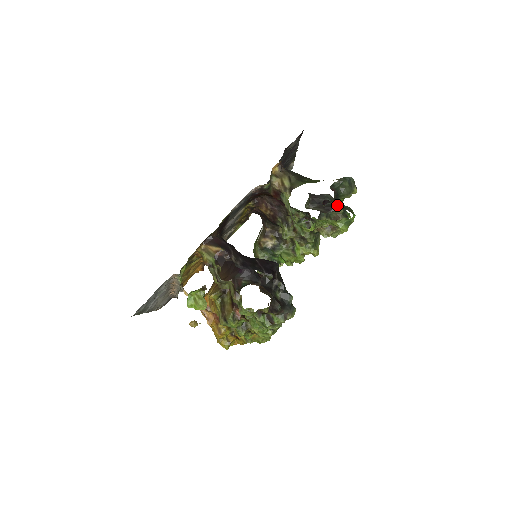
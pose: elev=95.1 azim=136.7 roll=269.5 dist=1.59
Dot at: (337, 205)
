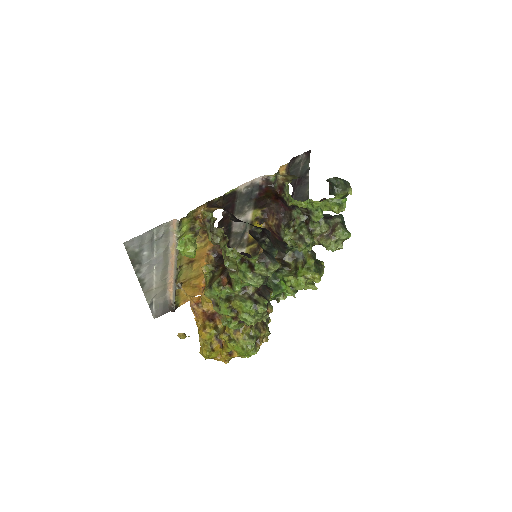
Dot at: (332, 194)
